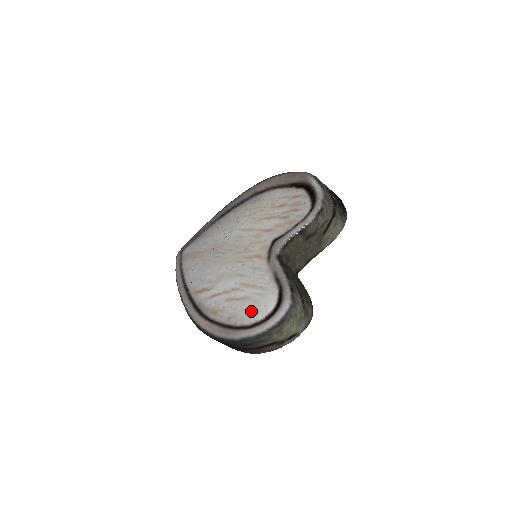
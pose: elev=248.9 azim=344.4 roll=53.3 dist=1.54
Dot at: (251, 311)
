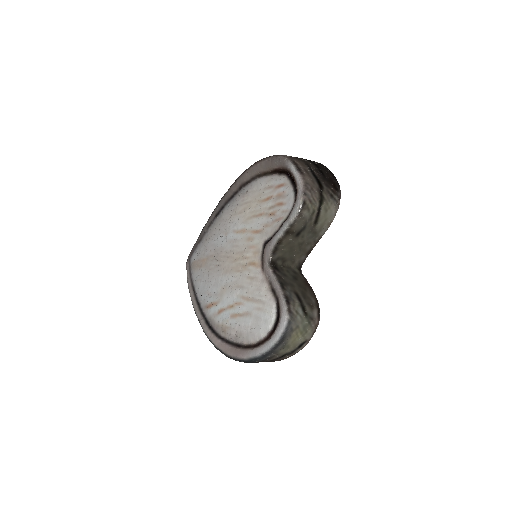
Dot at: (254, 329)
